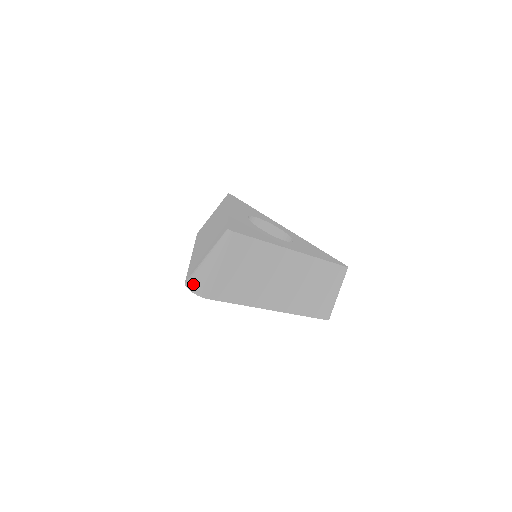
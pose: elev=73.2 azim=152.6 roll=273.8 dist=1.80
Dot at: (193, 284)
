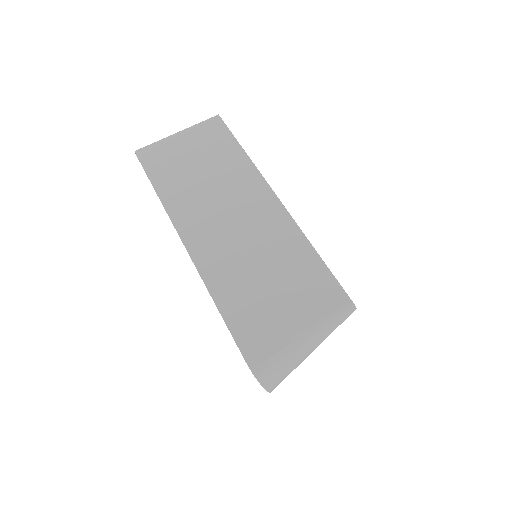
Dot at: (270, 376)
